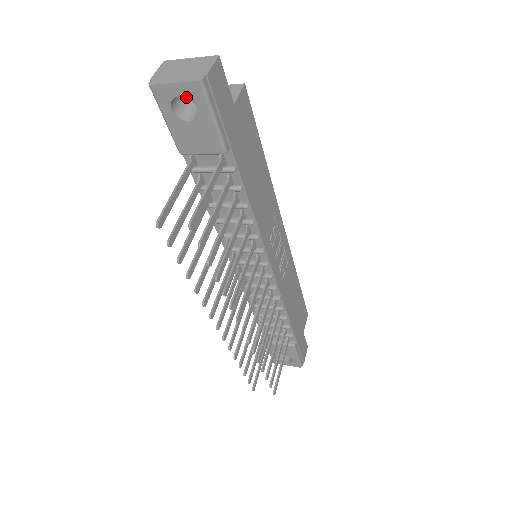
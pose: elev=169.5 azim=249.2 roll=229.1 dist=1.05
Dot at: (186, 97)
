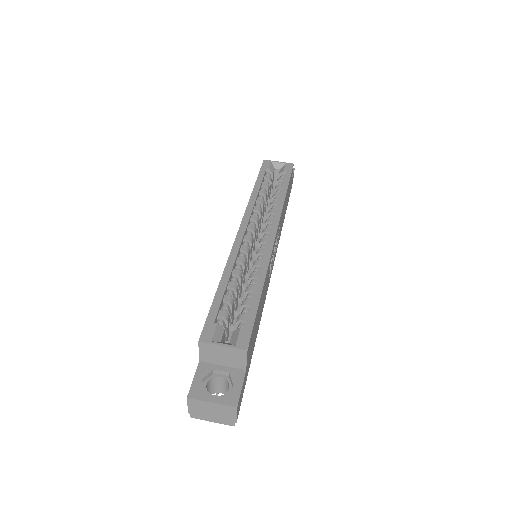
Dot at: occluded
